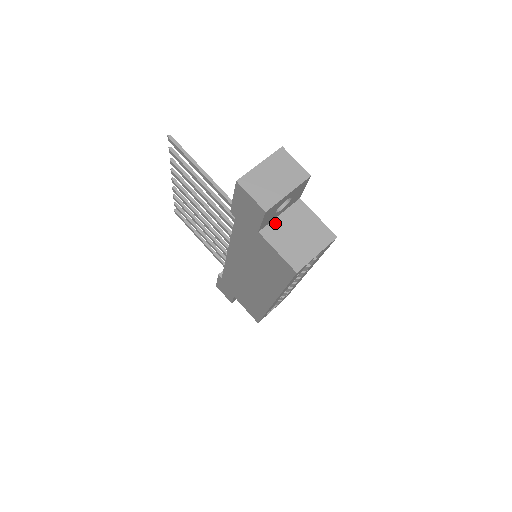
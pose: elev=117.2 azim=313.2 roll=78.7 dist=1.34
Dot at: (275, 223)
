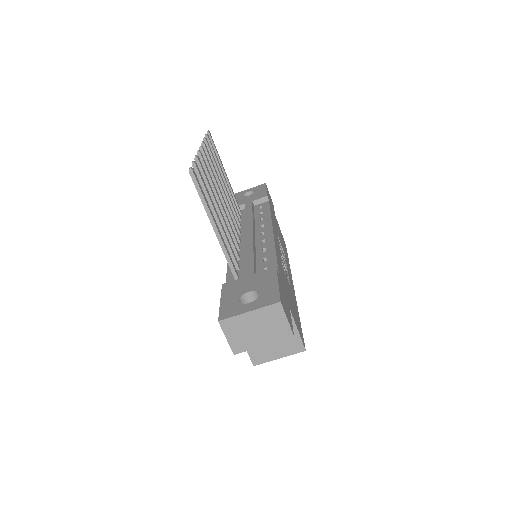
Dot at: occluded
